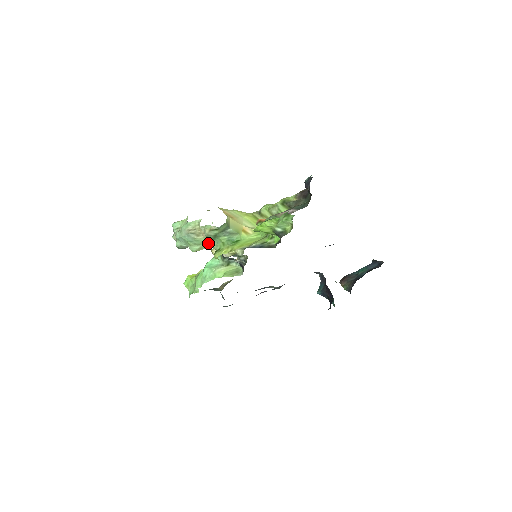
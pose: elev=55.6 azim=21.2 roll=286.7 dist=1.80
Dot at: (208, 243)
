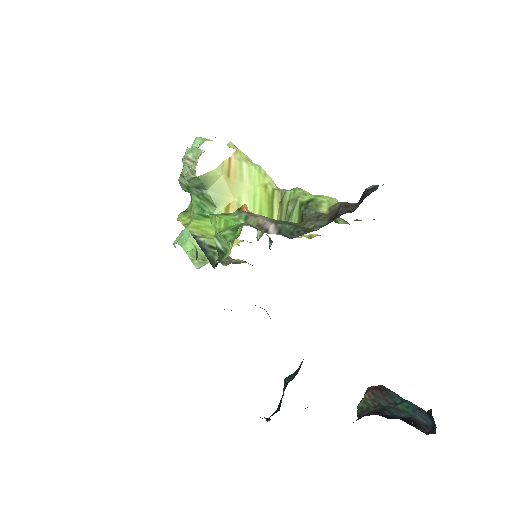
Dot at: occluded
